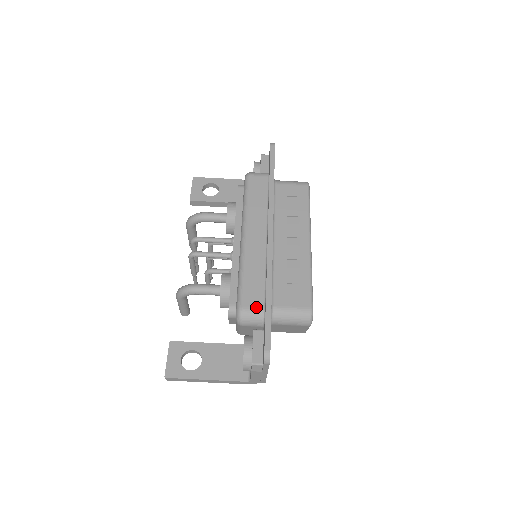
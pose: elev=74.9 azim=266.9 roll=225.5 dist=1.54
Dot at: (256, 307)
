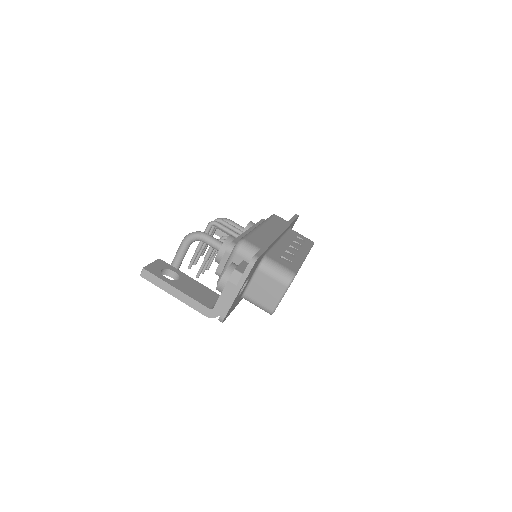
Dot at: (255, 245)
